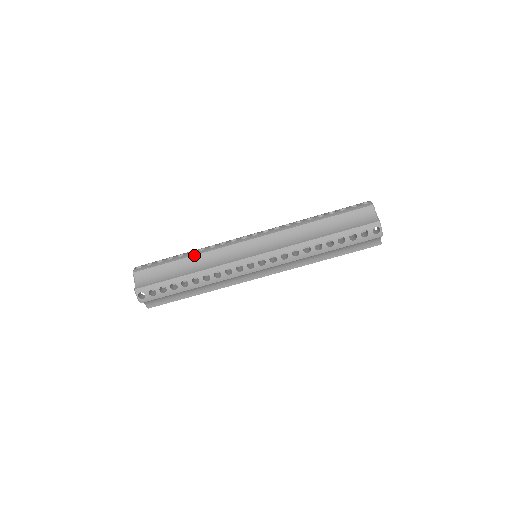
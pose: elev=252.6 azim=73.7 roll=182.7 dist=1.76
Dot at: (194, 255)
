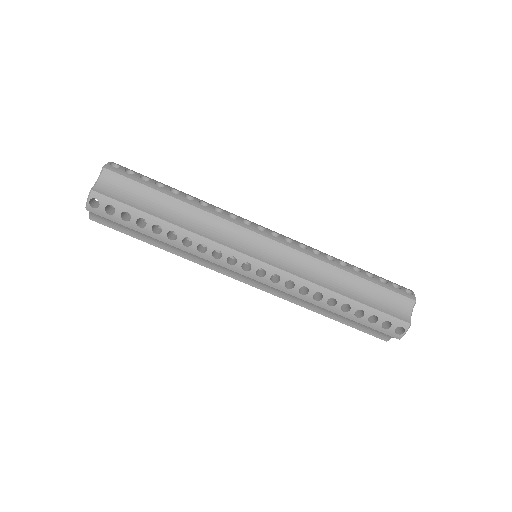
Dot at: (192, 205)
